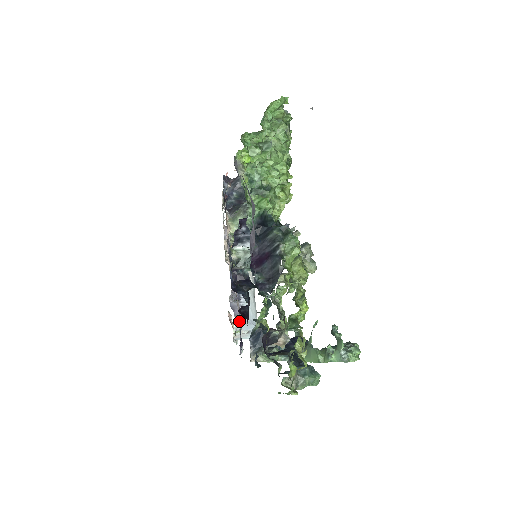
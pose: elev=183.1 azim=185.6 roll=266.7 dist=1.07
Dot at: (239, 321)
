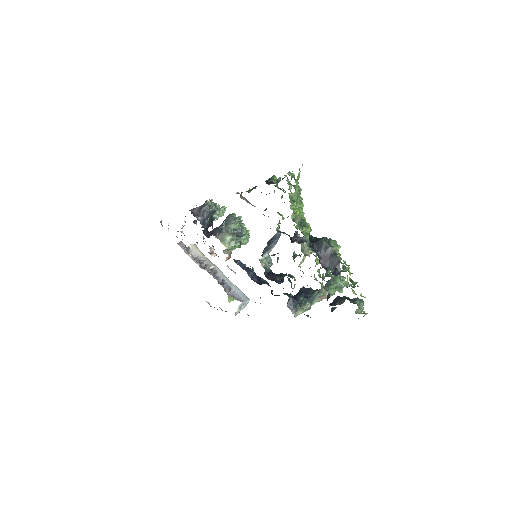
Dot at: occluded
